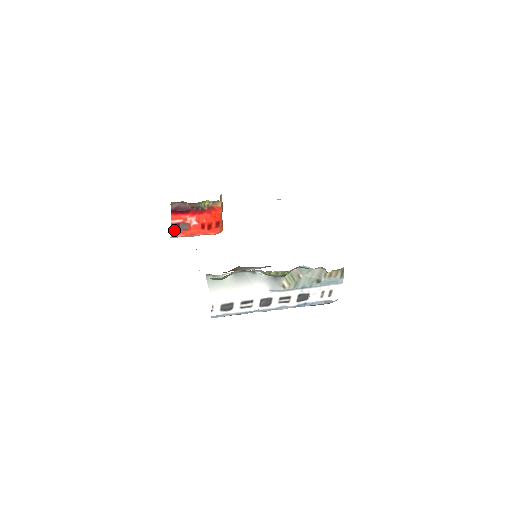
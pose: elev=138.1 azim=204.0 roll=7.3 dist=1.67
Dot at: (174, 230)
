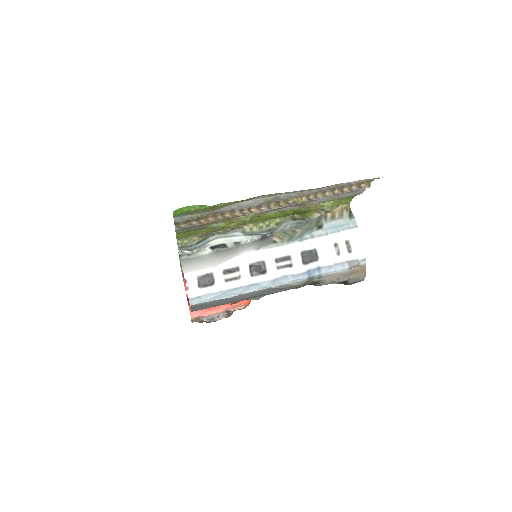
Dot at: occluded
